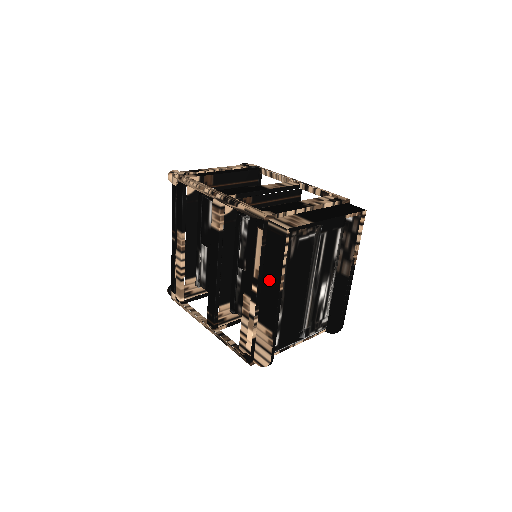
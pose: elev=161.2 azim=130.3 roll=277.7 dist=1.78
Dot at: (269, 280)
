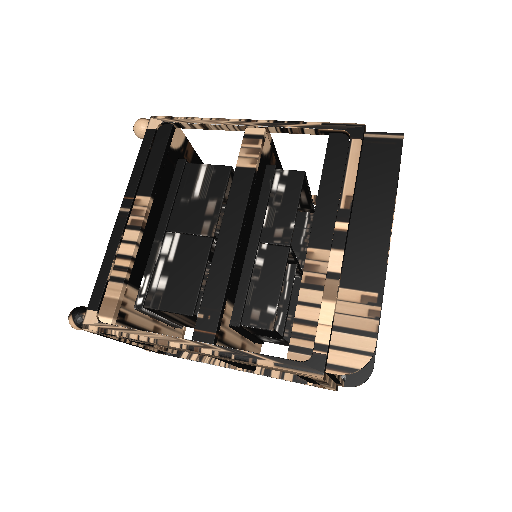
Dot at: (368, 210)
